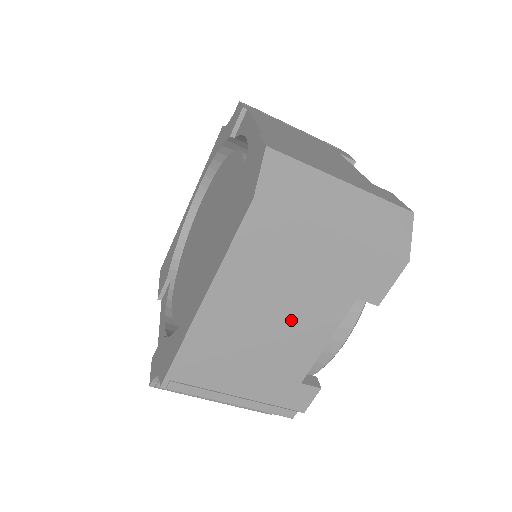
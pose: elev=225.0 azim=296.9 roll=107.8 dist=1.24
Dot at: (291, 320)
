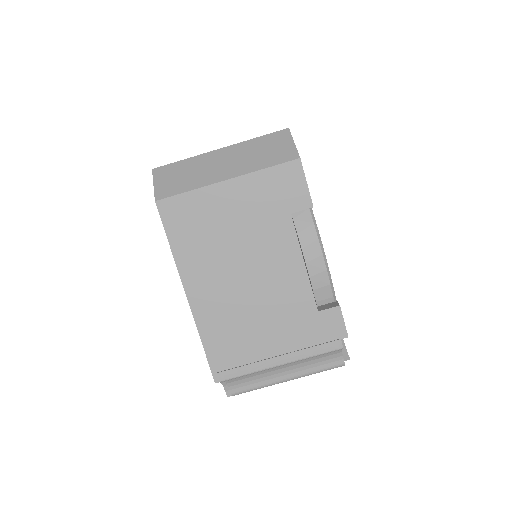
Dot at: (259, 265)
